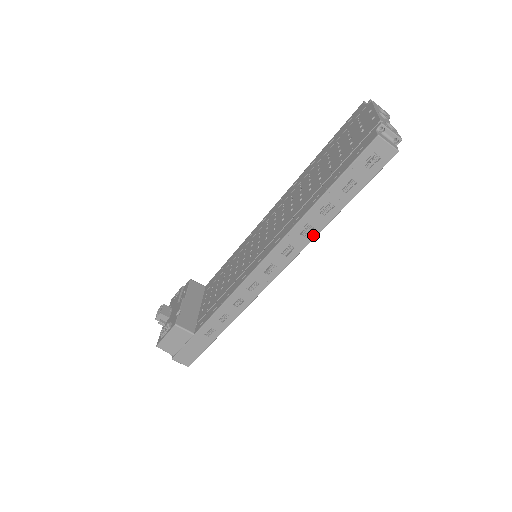
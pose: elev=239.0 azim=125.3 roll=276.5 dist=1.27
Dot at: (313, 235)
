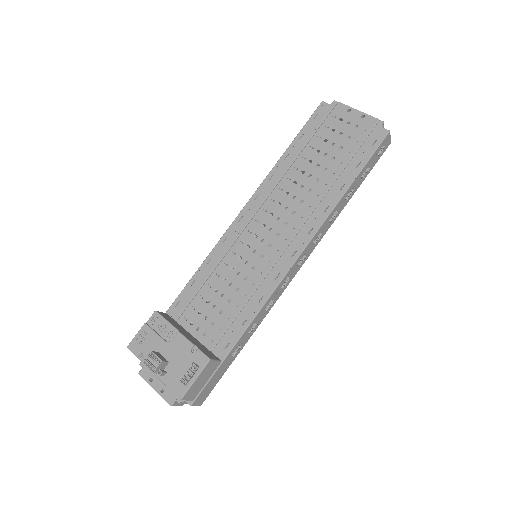
Dot at: (334, 219)
